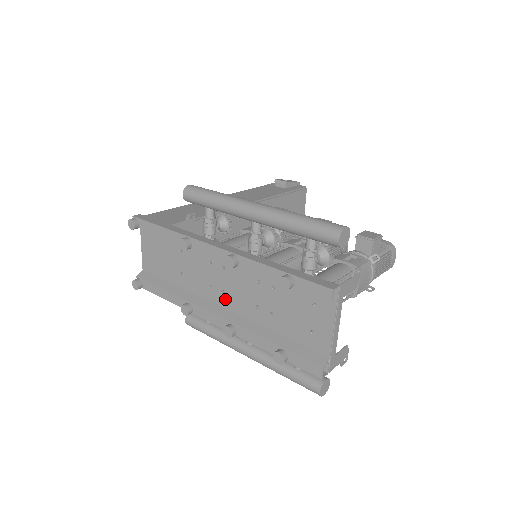
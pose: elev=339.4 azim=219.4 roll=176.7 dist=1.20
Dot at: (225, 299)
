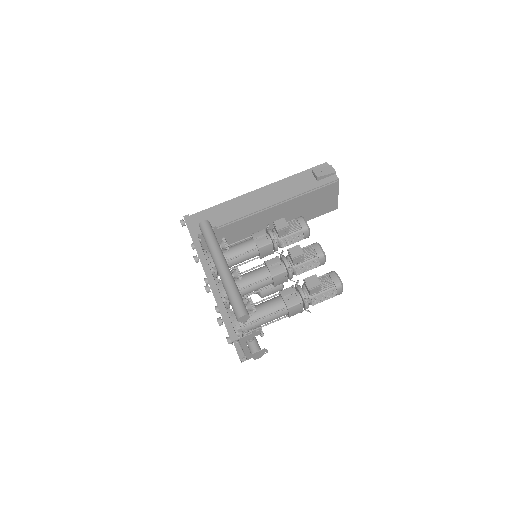
Dot at: occluded
